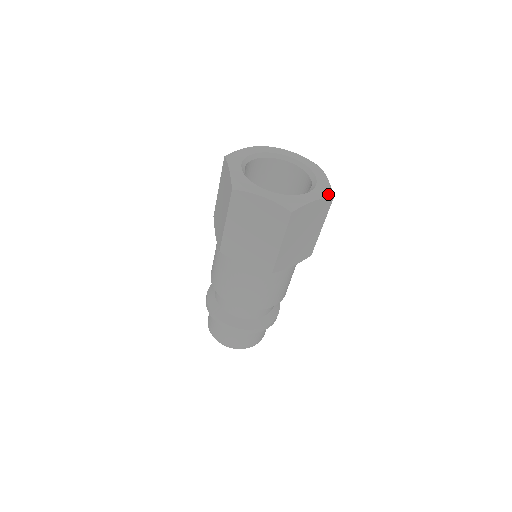
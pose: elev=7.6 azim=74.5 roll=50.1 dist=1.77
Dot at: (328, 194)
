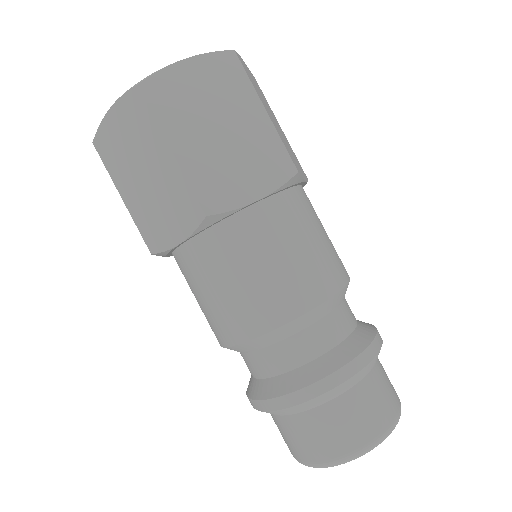
Dot at: (220, 52)
